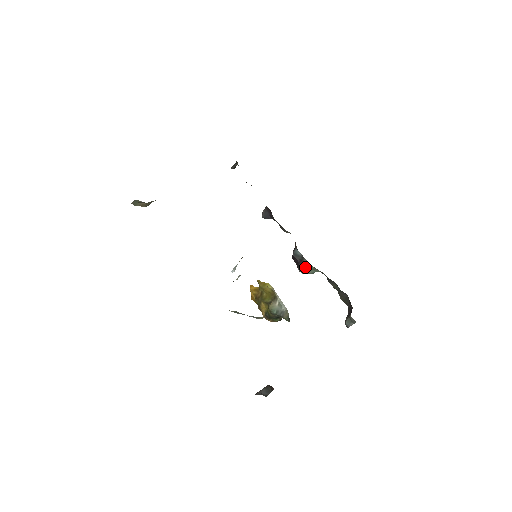
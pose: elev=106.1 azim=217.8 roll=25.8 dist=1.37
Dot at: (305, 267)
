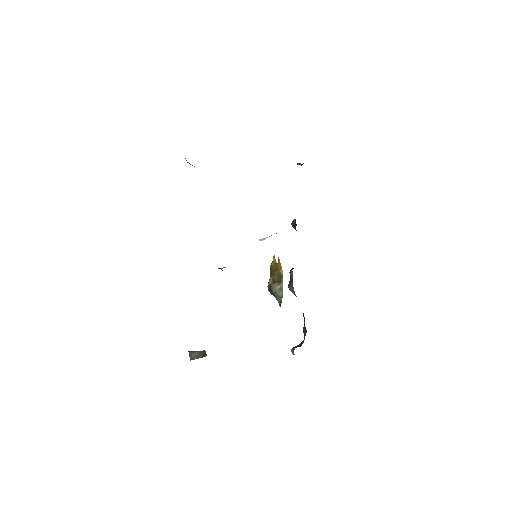
Dot at: (291, 288)
